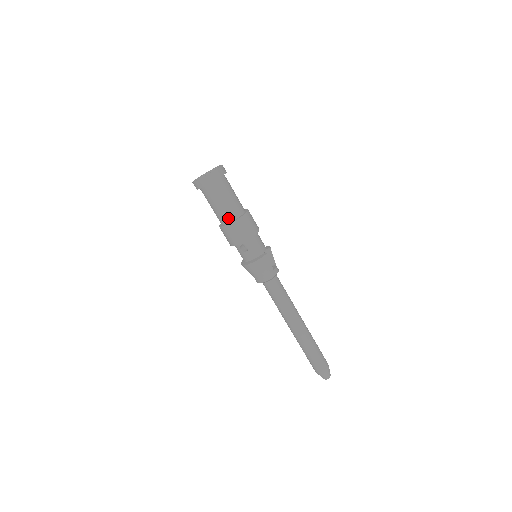
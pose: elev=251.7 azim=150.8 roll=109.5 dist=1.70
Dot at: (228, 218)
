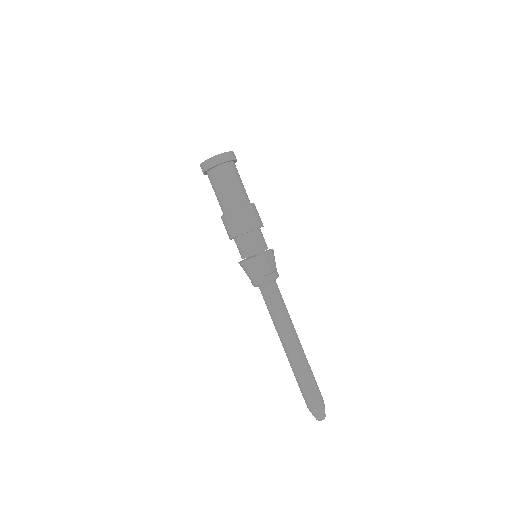
Dot at: (225, 209)
